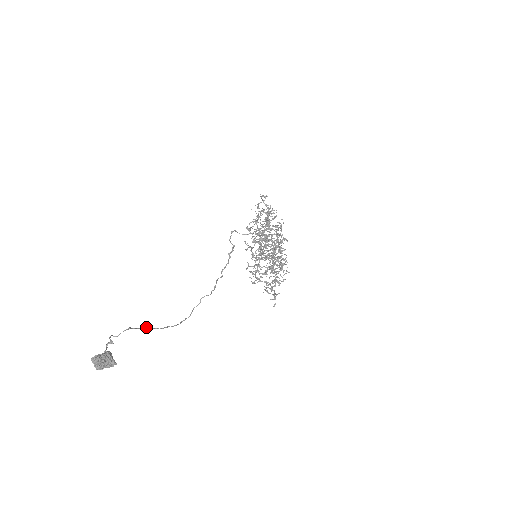
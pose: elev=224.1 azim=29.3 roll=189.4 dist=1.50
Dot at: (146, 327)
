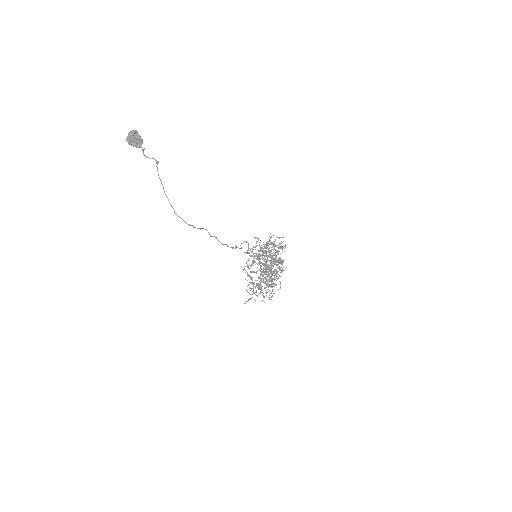
Dot at: (162, 184)
